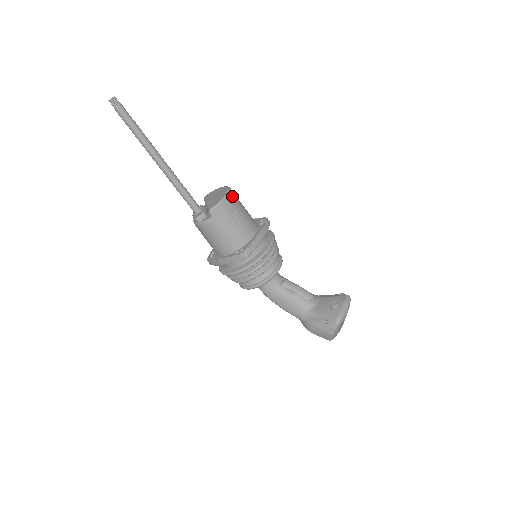
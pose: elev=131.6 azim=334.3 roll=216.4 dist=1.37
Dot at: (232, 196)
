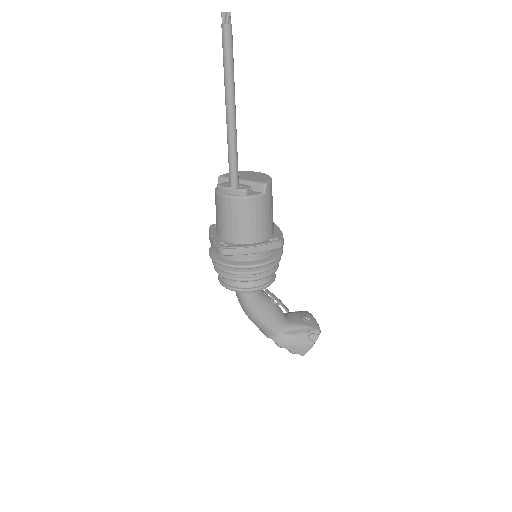
Dot at: occluded
